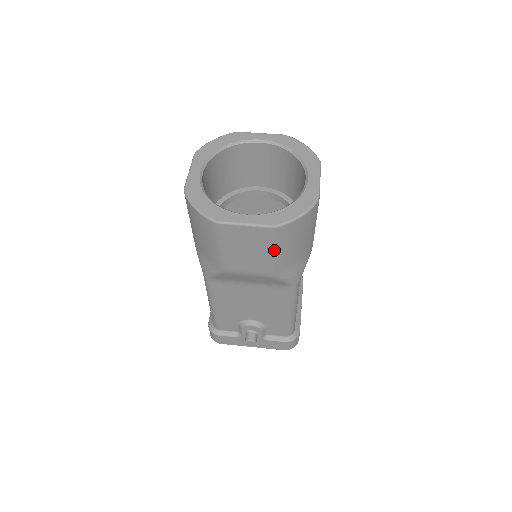
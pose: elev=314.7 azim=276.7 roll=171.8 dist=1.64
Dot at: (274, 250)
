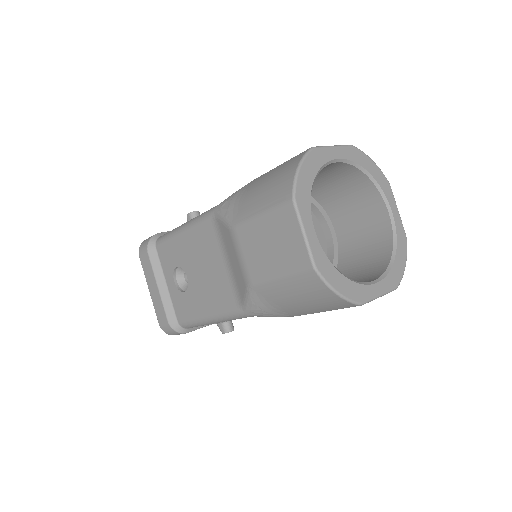
Dot at: occluded
